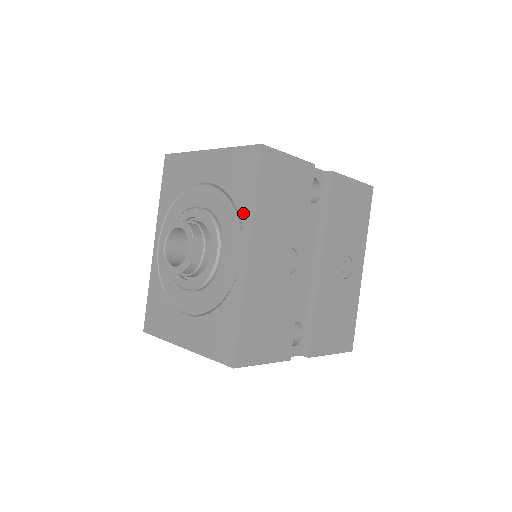
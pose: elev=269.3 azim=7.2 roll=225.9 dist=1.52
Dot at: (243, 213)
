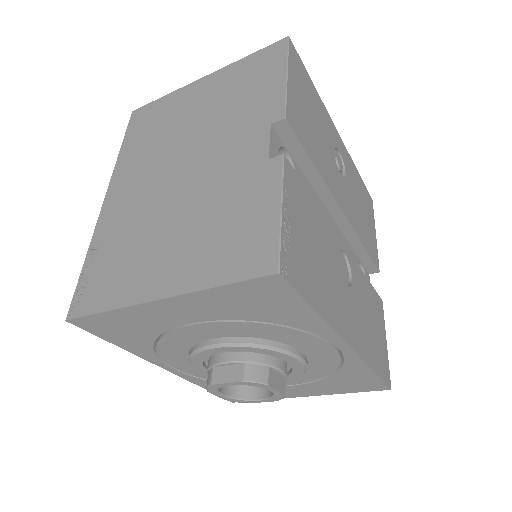
Dot at: (307, 327)
